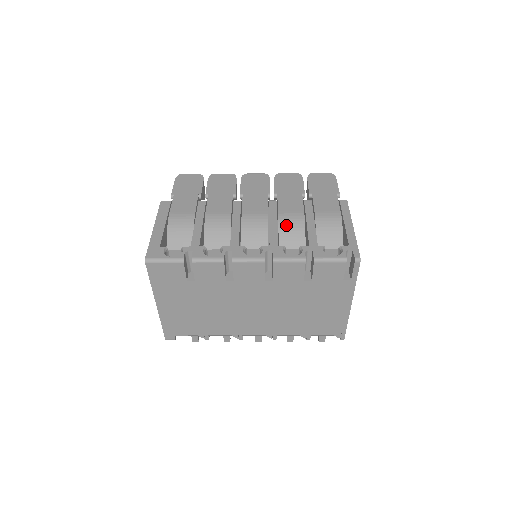
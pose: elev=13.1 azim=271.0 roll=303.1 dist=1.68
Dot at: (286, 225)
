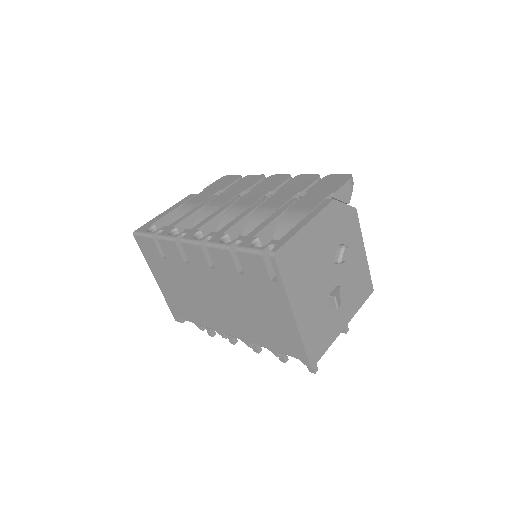
Dot at: (255, 218)
